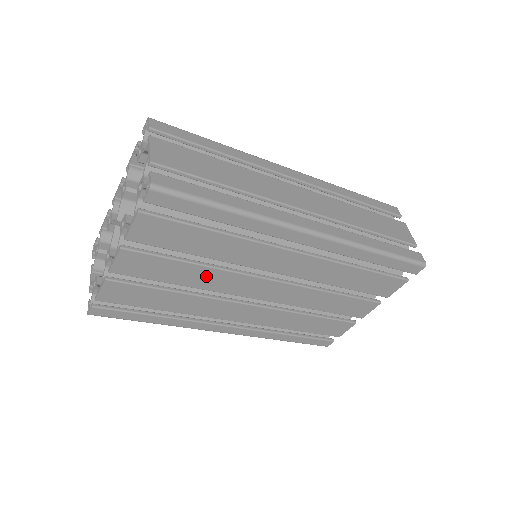
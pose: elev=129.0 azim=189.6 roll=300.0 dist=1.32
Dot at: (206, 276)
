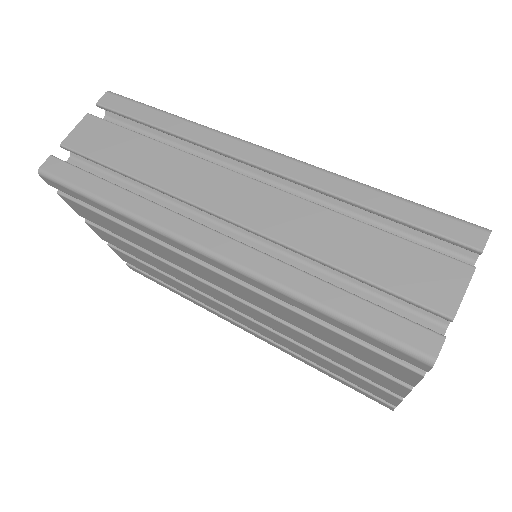
Dot at: (164, 266)
